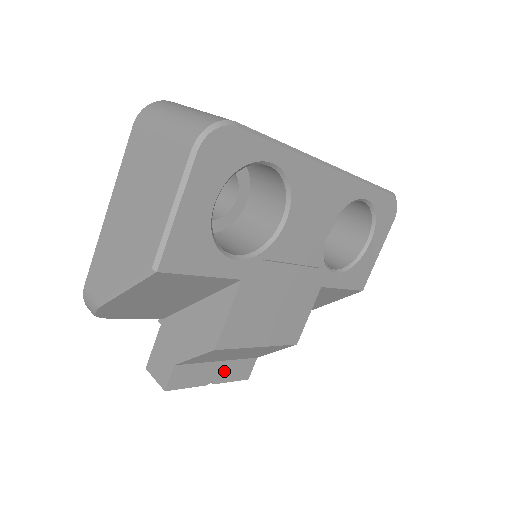
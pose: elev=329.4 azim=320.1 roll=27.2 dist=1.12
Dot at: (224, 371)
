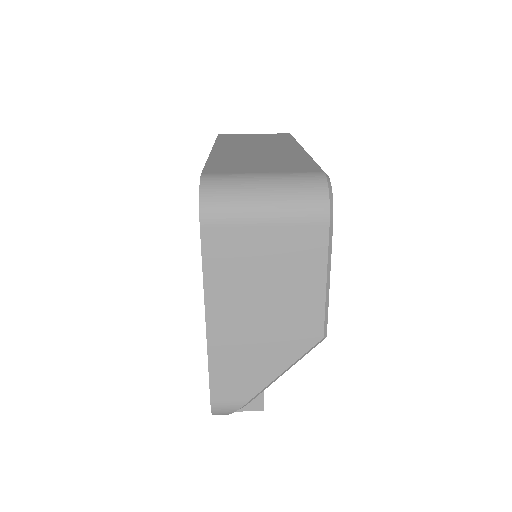
Dot at: occluded
